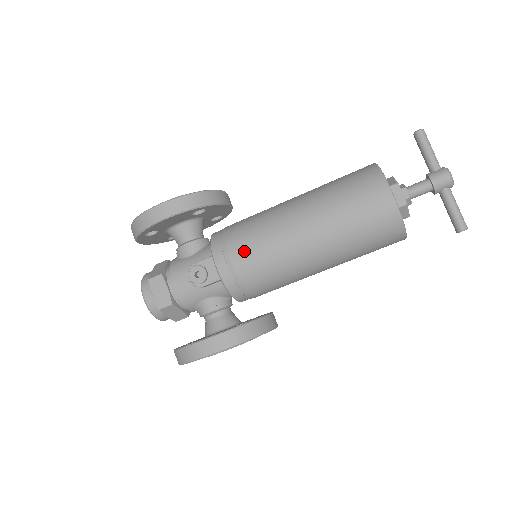
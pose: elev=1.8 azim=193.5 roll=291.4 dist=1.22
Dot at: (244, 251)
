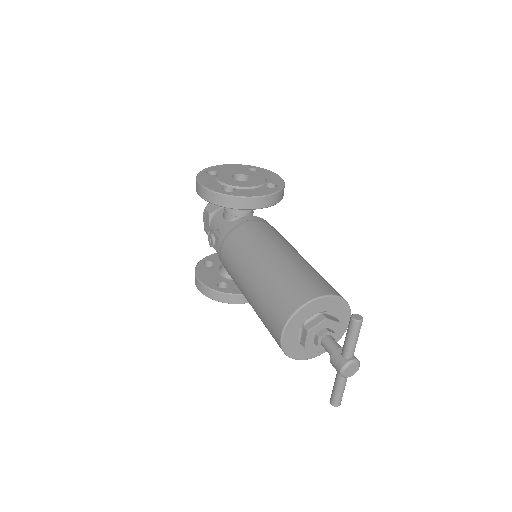
Dot at: (226, 258)
